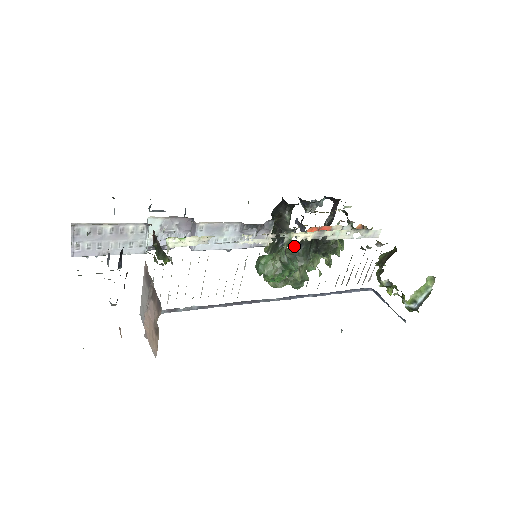
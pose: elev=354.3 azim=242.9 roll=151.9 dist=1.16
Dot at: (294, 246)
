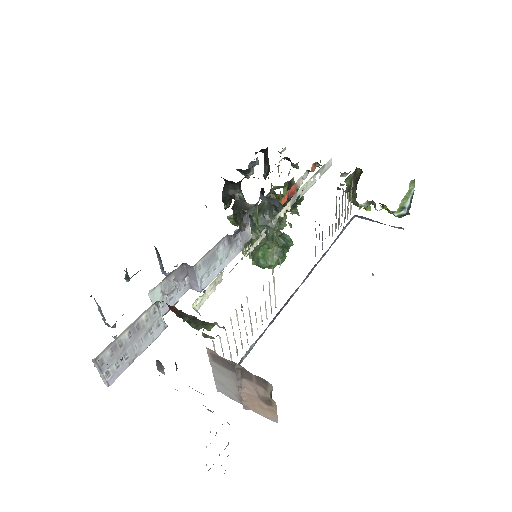
Dot at: (259, 217)
